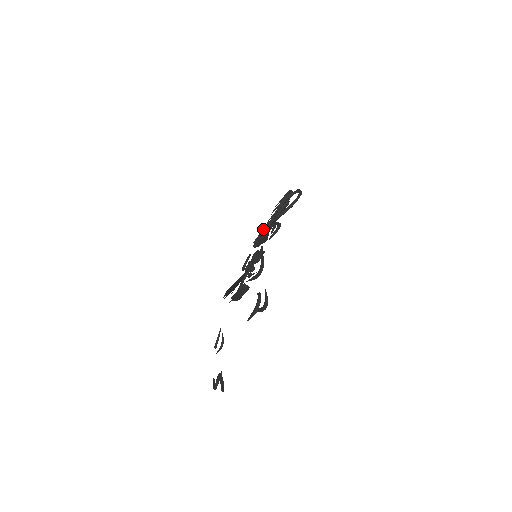
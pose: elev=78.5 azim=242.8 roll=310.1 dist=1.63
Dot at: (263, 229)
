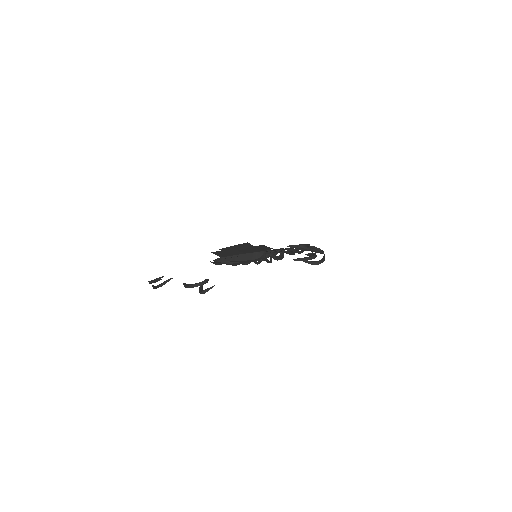
Dot at: occluded
